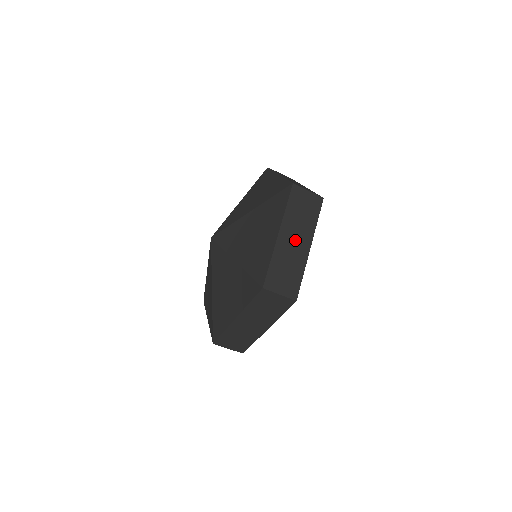
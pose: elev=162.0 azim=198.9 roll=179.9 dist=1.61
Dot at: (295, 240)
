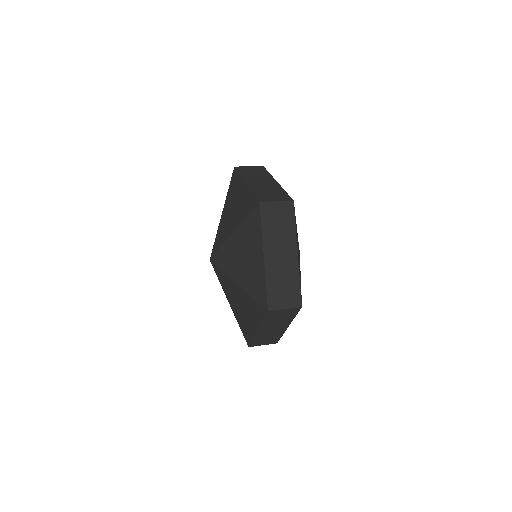
Dot at: (261, 182)
